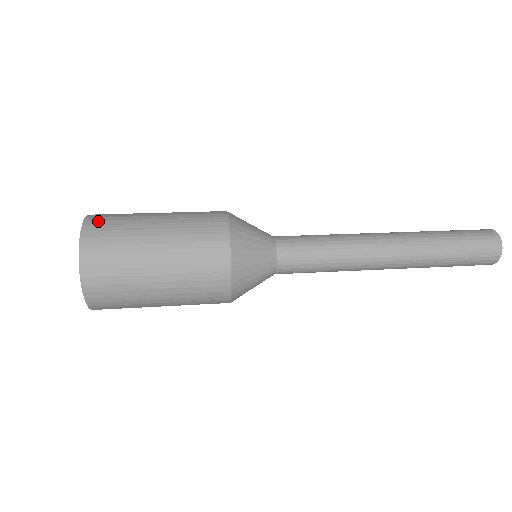
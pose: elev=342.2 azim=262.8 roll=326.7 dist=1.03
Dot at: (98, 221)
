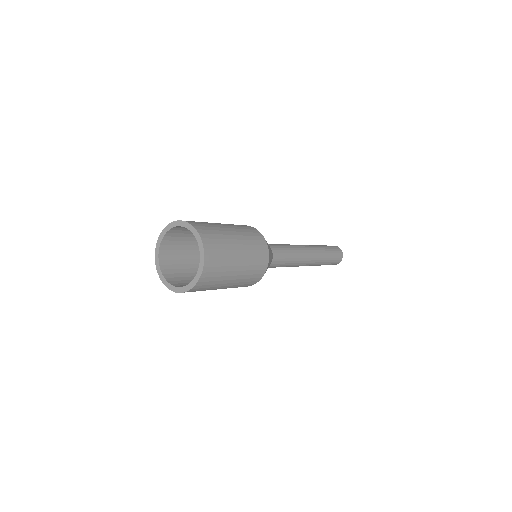
Dot at: occluded
